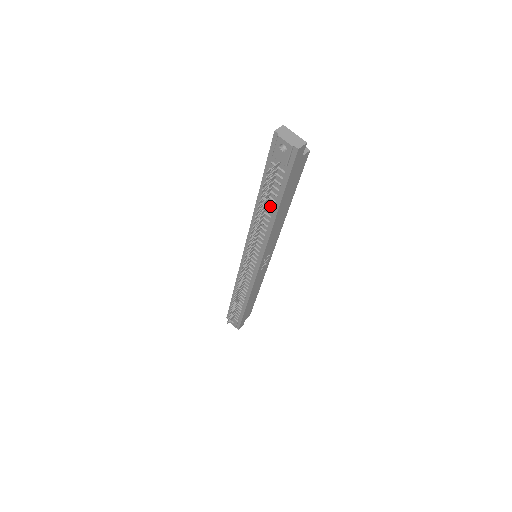
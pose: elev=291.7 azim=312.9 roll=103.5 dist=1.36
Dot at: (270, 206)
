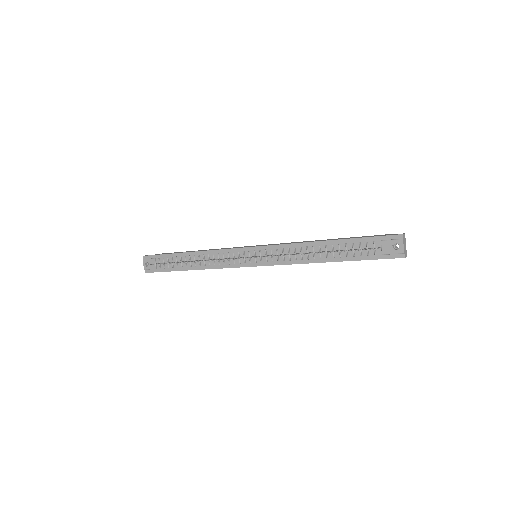
Dot at: (331, 254)
